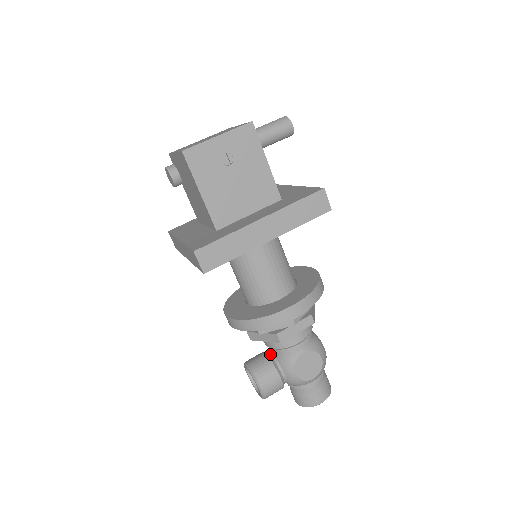
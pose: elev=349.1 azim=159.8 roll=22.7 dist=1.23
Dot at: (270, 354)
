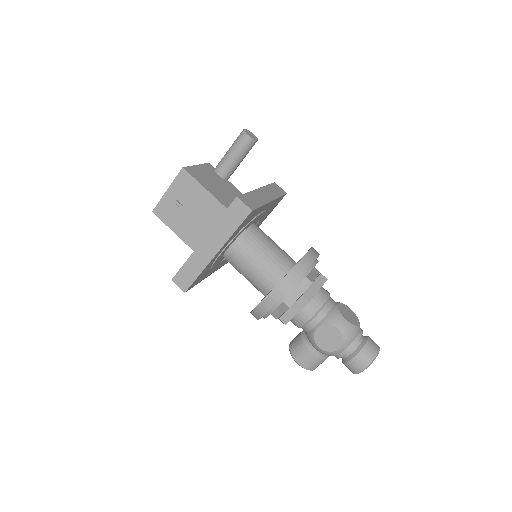
Dot at: (305, 332)
